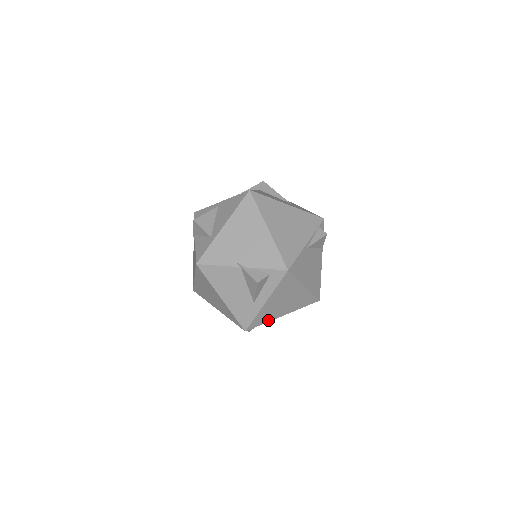
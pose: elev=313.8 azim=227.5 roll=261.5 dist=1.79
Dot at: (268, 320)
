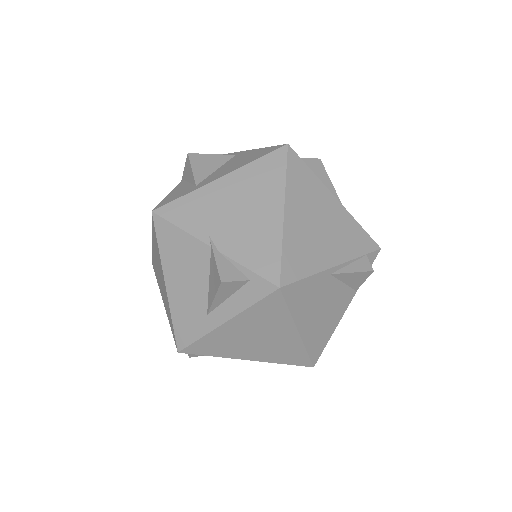
Dot at: (220, 354)
